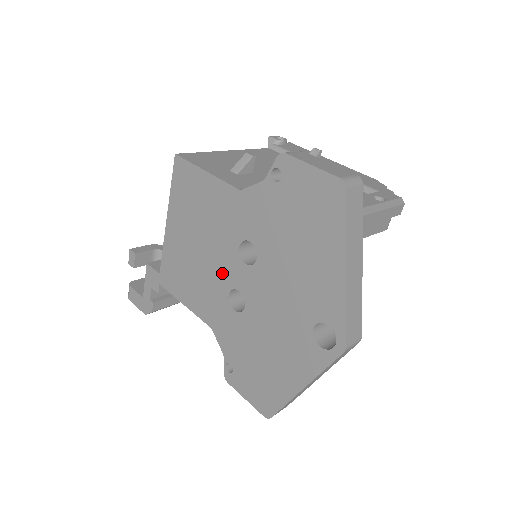
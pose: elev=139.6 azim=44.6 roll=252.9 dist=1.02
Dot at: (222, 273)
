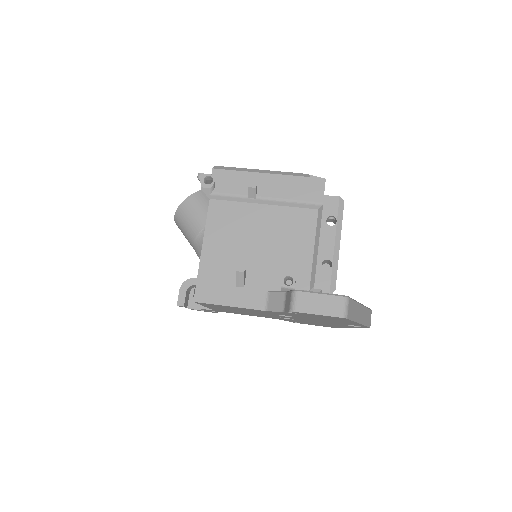
Dot at: occluded
